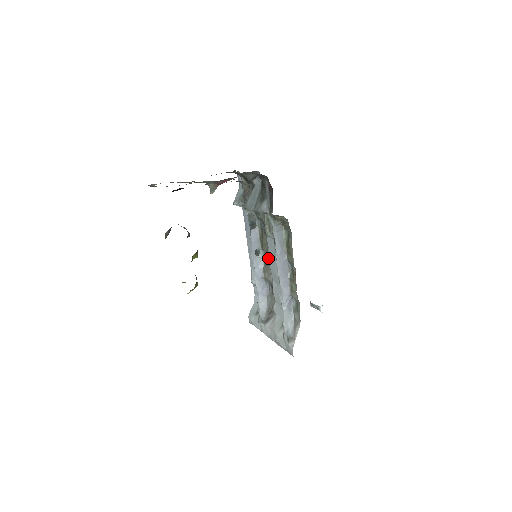
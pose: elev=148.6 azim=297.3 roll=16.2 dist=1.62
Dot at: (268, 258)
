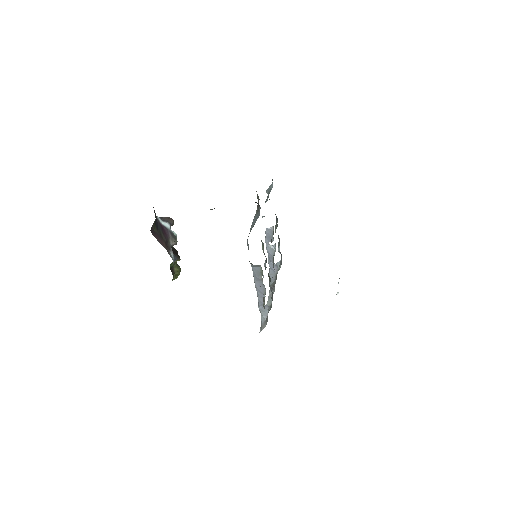
Dot at: occluded
